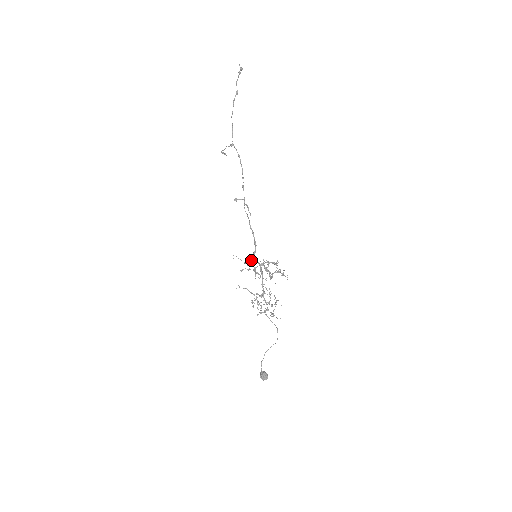
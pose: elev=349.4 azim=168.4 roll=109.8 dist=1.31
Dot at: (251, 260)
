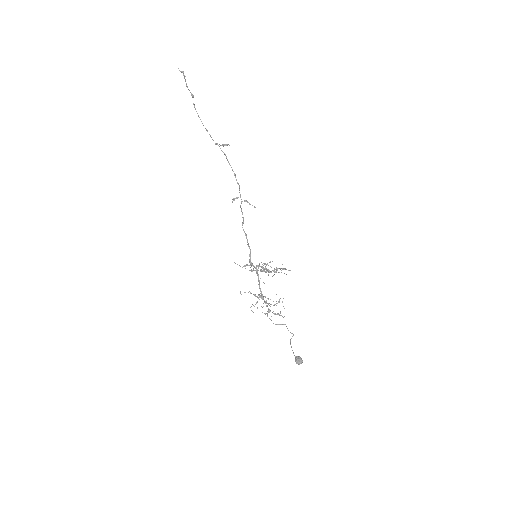
Dot at: occluded
